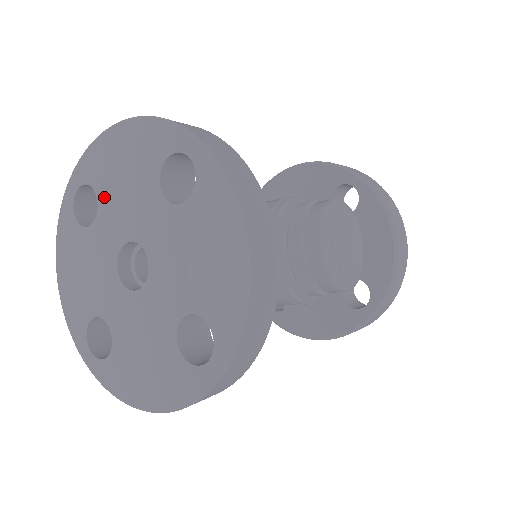
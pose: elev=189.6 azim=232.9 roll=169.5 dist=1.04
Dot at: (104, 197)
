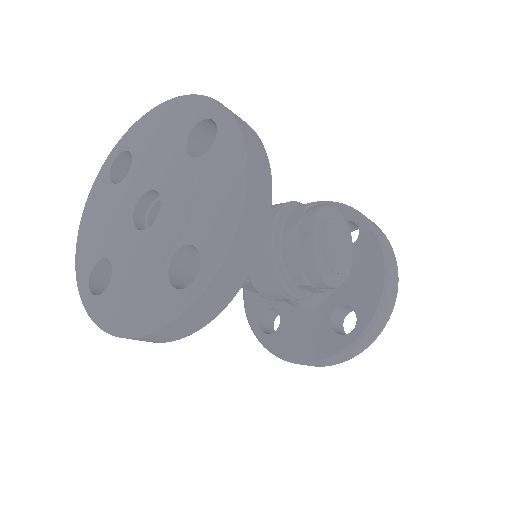
Dot at: (138, 158)
